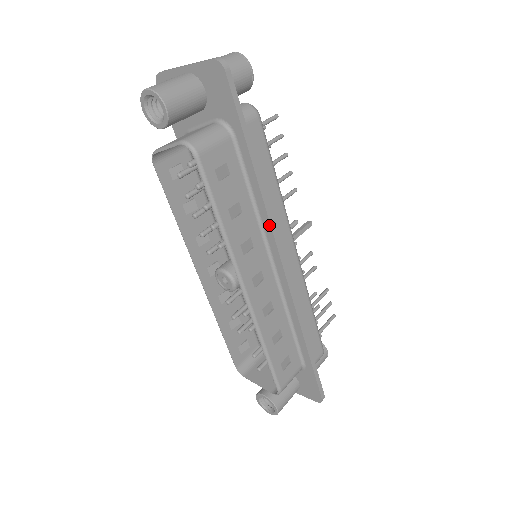
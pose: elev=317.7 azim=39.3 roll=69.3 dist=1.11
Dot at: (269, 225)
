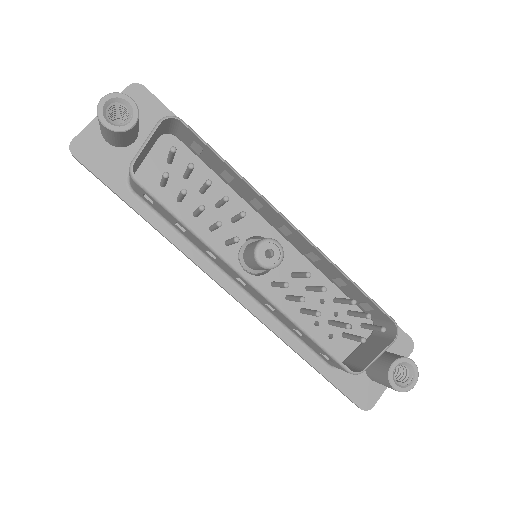
Dot at: occluded
